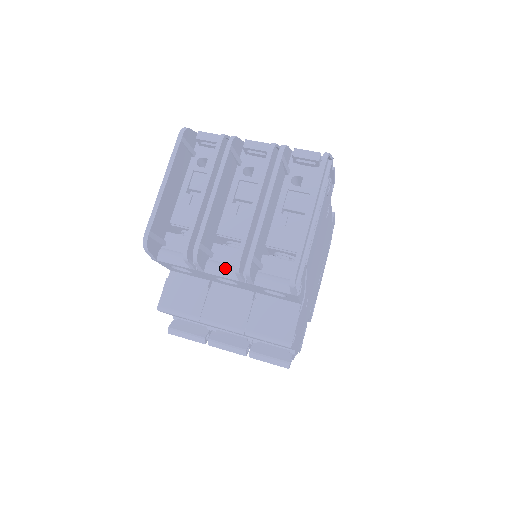
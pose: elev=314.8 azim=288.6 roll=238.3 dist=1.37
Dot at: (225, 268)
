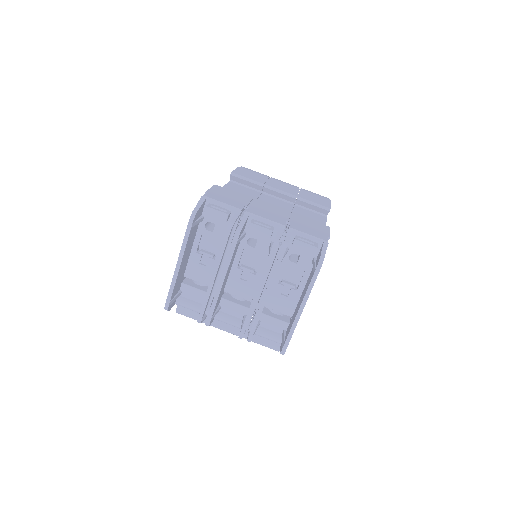
Dot at: (231, 320)
